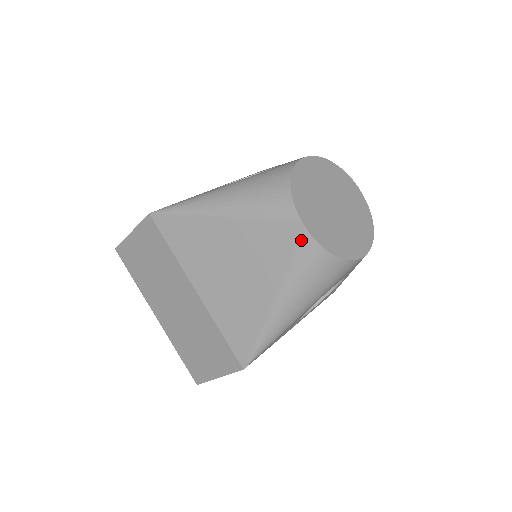
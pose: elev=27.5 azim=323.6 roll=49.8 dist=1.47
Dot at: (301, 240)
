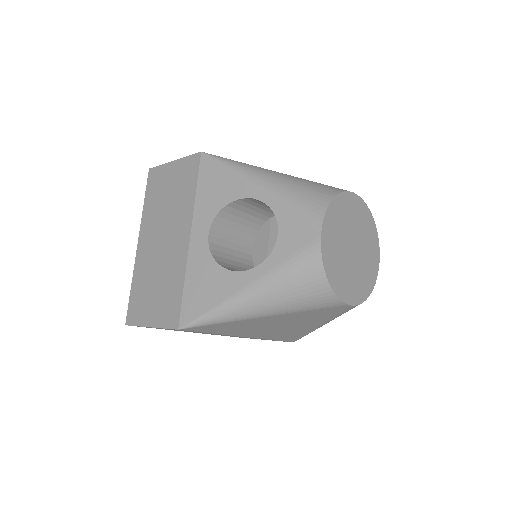
Dot at: (347, 309)
